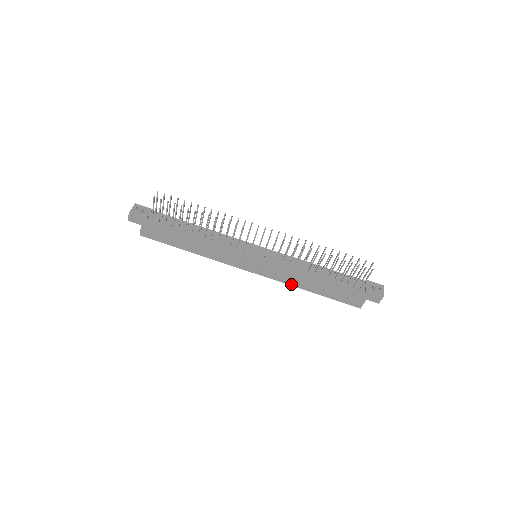
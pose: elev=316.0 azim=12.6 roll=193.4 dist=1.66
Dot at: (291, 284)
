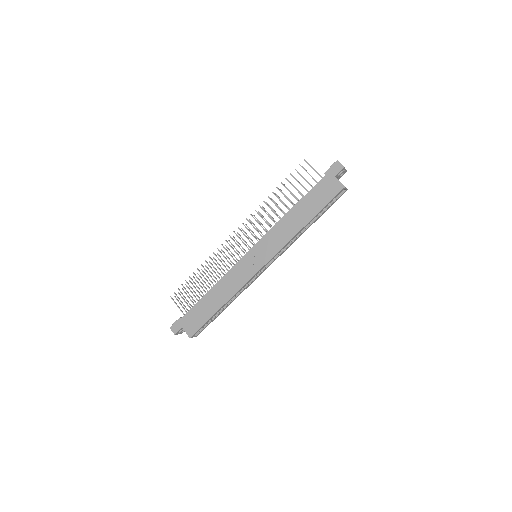
Dot at: (290, 238)
